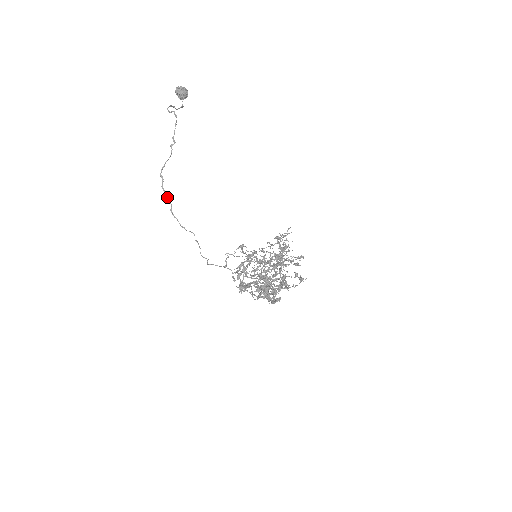
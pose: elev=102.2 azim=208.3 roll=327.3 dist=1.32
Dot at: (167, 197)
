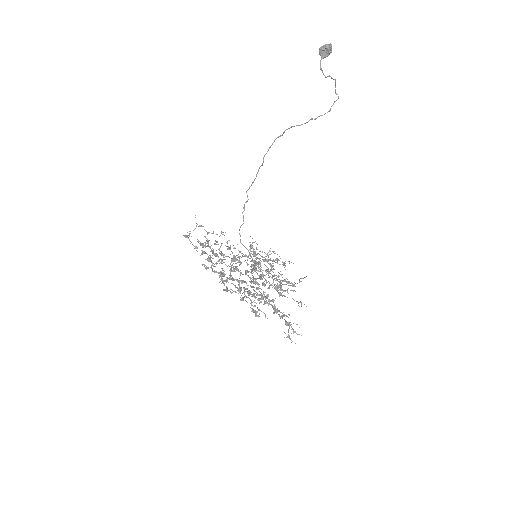
Dot at: occluded
